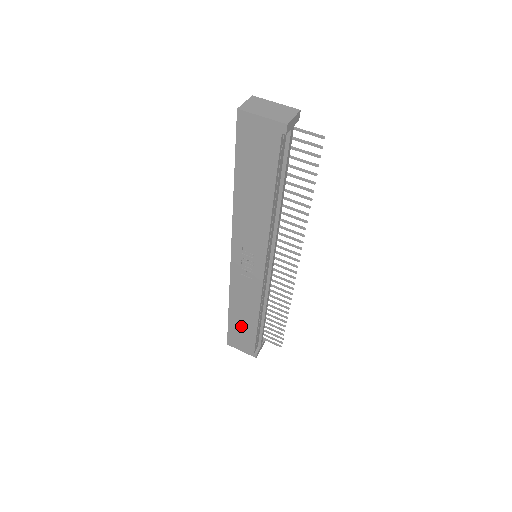
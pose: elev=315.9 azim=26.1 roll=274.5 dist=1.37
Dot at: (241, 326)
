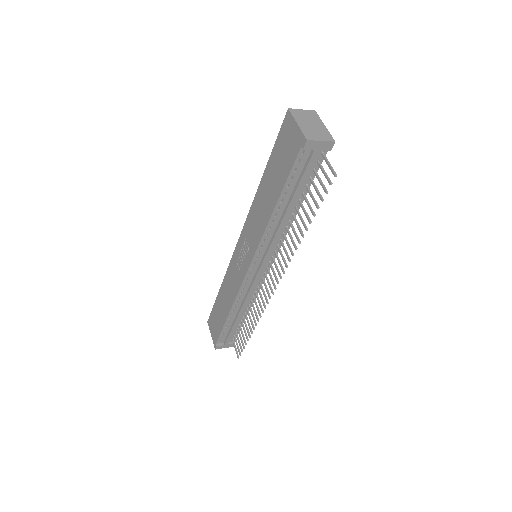
Dot at: (219, 311)
